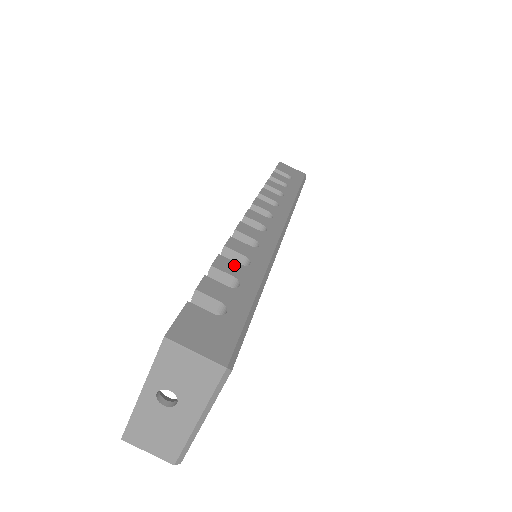
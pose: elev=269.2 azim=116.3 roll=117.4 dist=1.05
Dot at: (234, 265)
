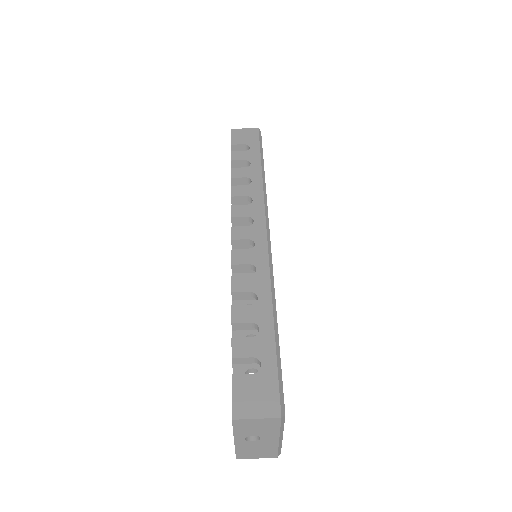
Dot at: (247, 309)
